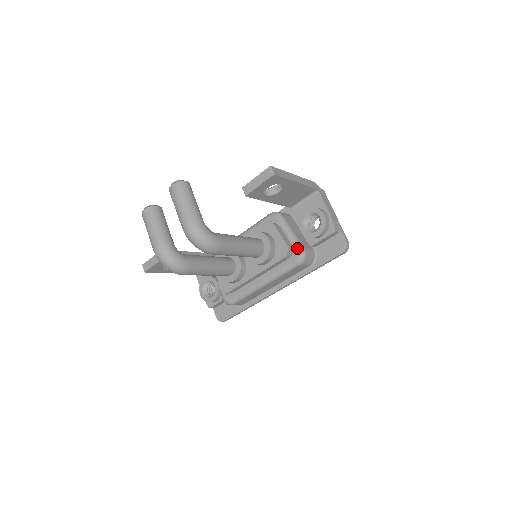
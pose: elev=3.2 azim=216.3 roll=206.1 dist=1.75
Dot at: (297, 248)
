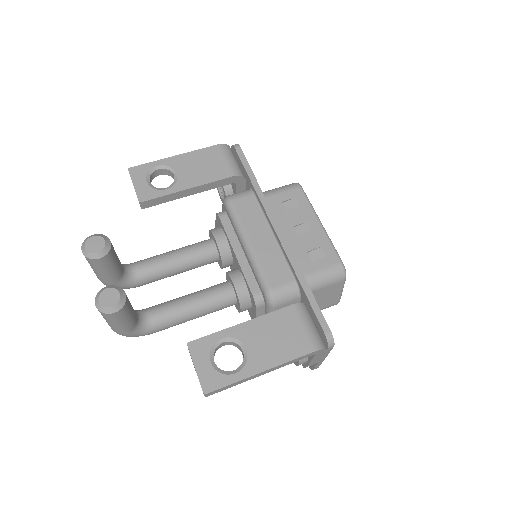
Dot at: occluded
